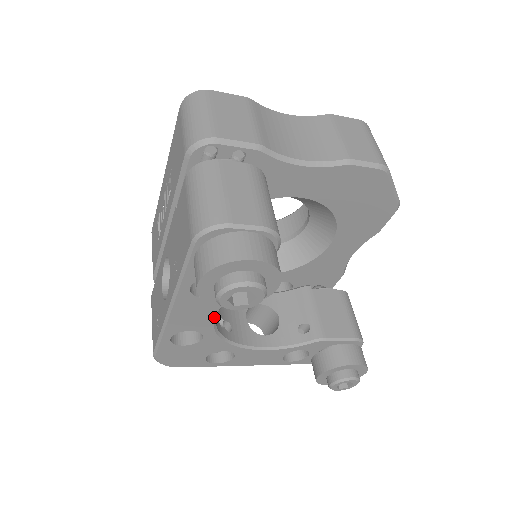
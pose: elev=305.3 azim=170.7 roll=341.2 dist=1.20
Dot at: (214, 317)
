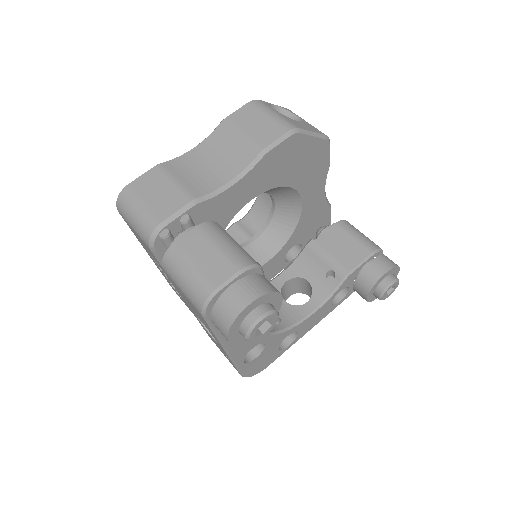
Dot at: occluded
